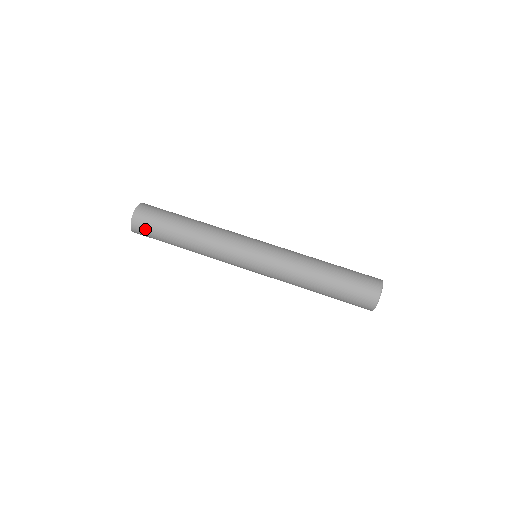
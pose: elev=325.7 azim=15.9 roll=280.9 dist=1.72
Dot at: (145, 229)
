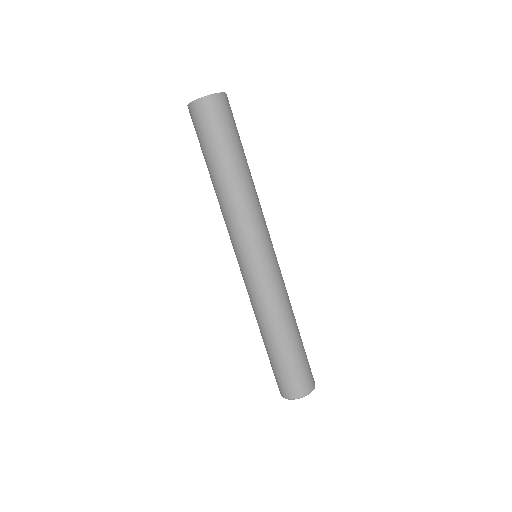
Dot at: (225, 114)
